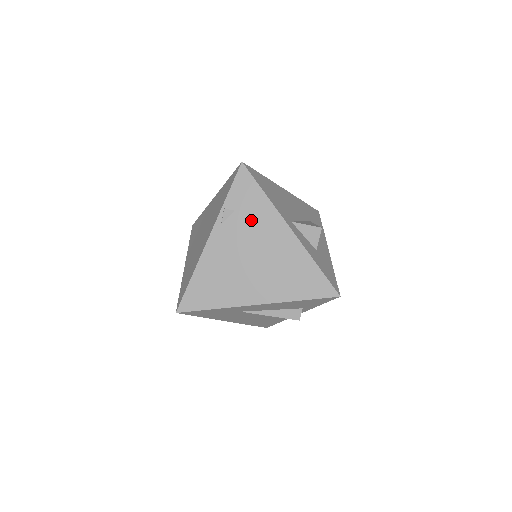
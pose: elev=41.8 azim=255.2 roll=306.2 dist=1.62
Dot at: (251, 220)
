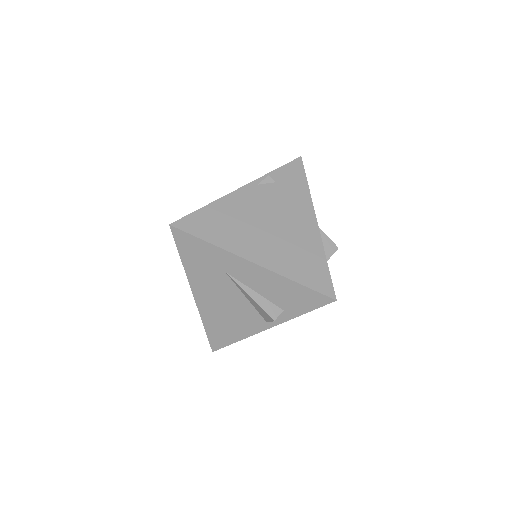
Dot at: (286, 196)
